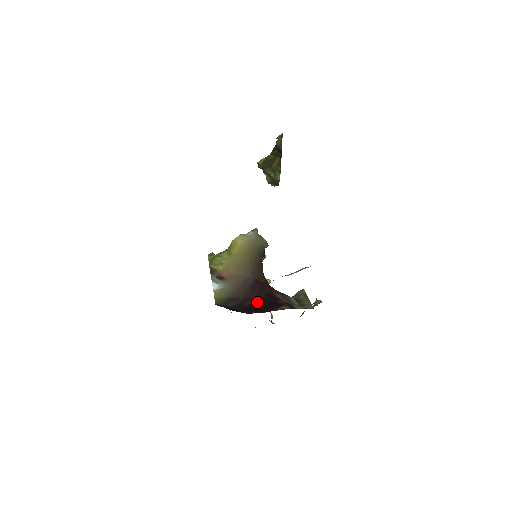
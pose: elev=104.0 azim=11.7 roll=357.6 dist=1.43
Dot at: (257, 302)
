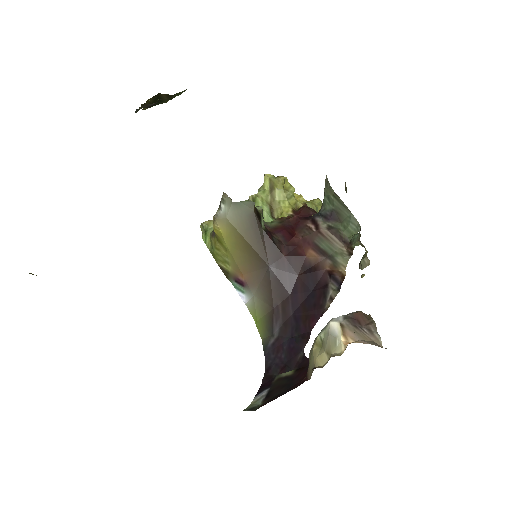
Dot at: (298, 300)
